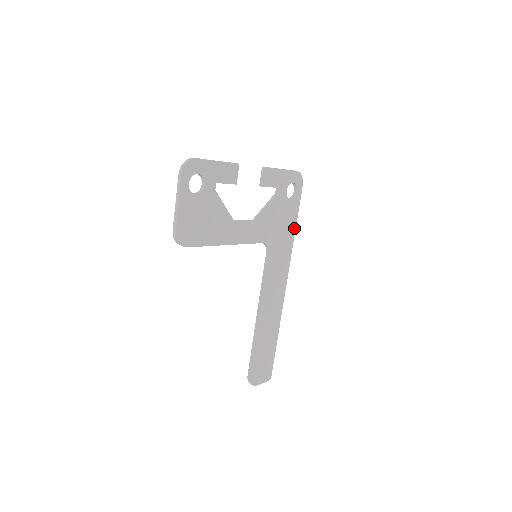
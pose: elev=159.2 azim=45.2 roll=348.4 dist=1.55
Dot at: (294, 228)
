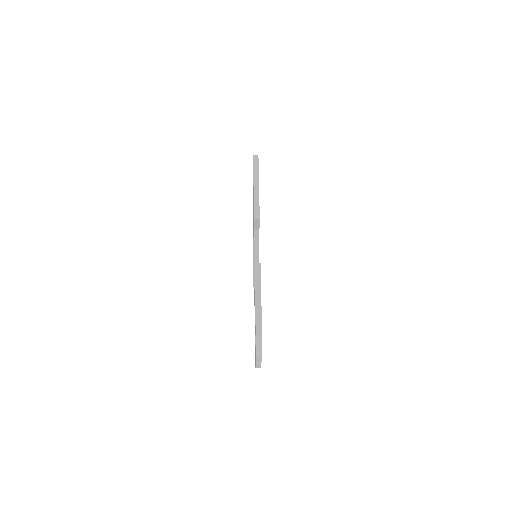
Dot at: occluded
